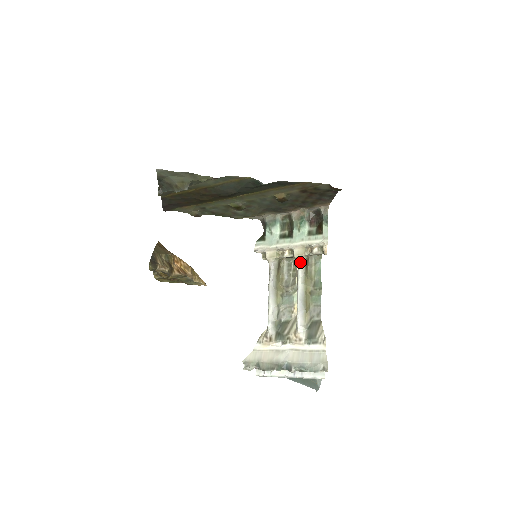
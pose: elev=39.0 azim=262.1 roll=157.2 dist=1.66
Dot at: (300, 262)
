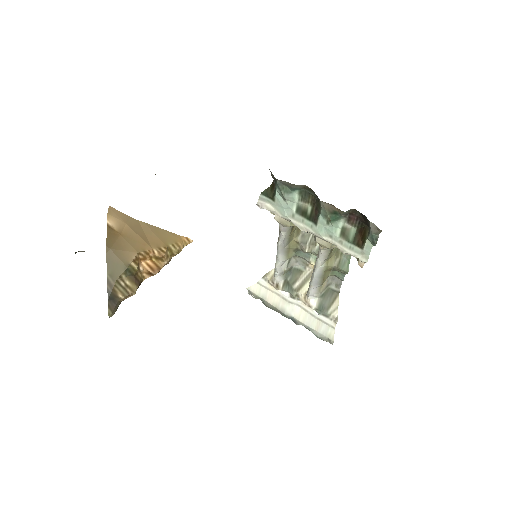
Dot at: (323, 250)
